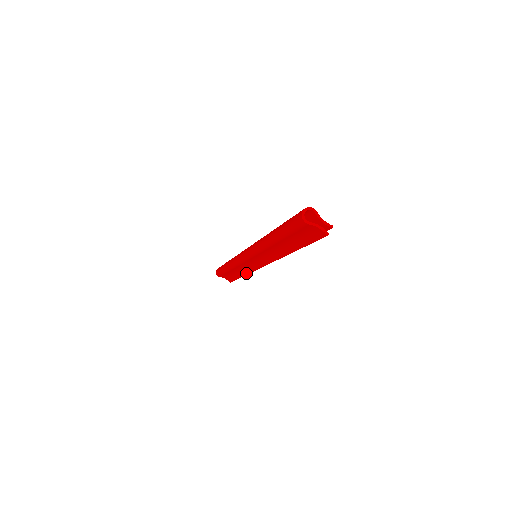
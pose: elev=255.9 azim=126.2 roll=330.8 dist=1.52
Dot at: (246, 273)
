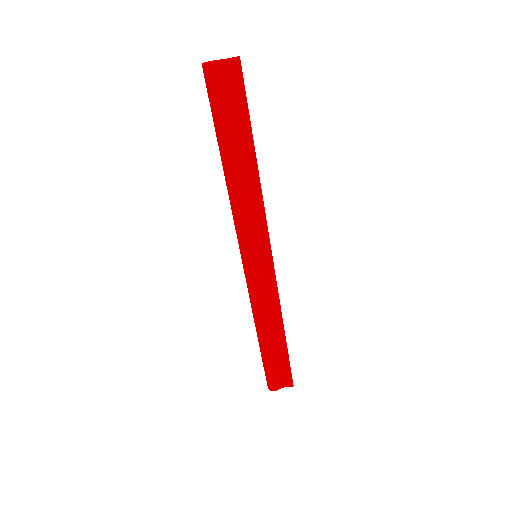
Dot at: (279, 317)
